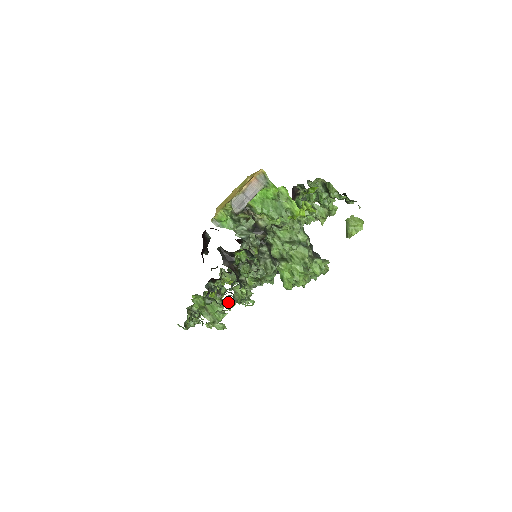
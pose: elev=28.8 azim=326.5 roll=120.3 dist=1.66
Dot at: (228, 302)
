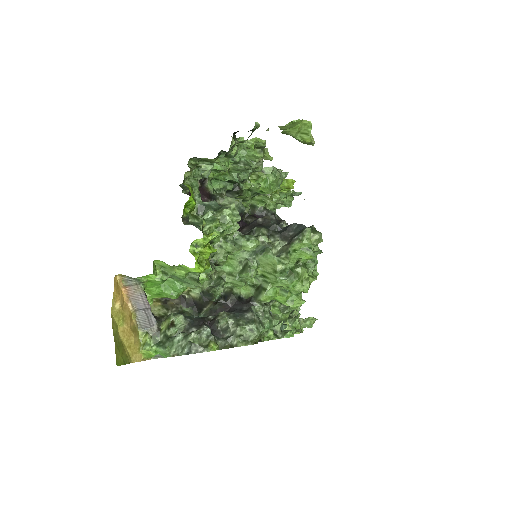
Dot at: occluded
